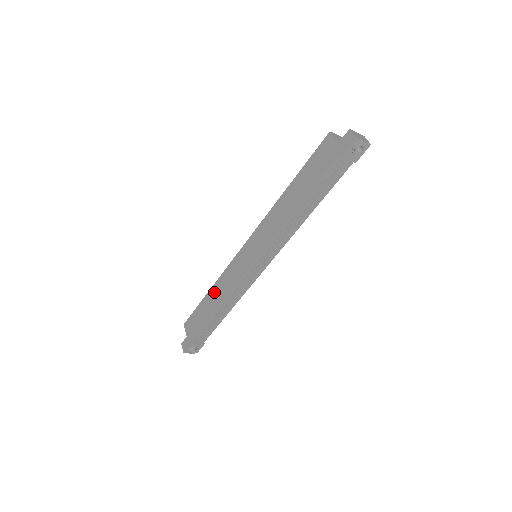
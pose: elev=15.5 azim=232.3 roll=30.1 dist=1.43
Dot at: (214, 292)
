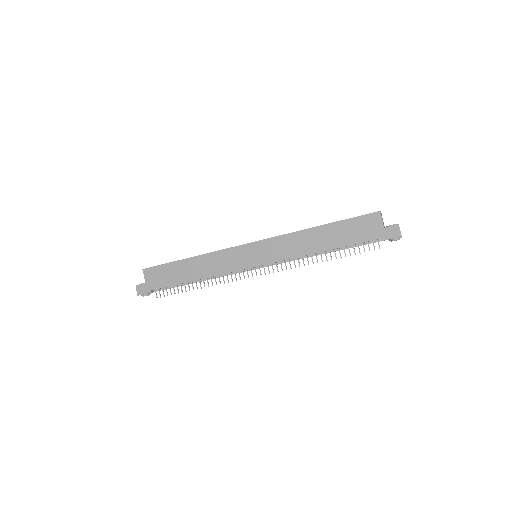
Dot at: (197, 263)
